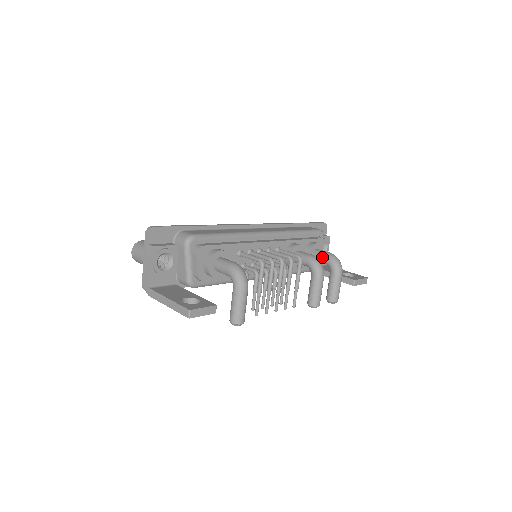
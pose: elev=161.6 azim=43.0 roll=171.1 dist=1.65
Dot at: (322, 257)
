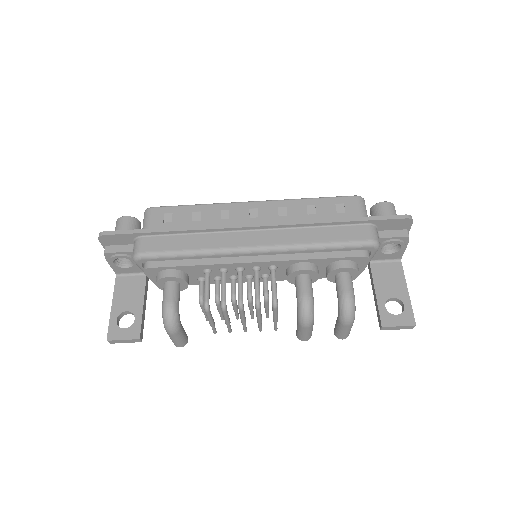
Dot at: (337, 291)
